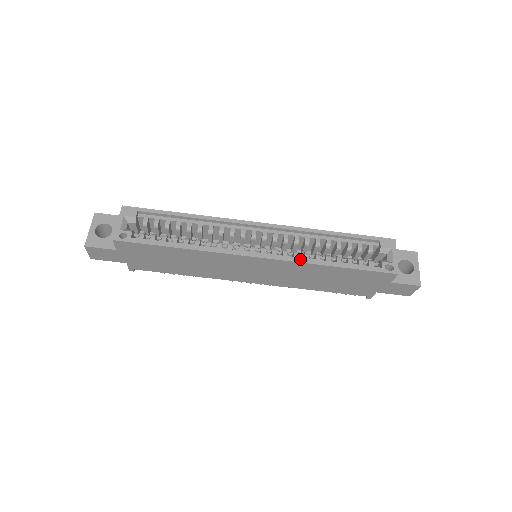
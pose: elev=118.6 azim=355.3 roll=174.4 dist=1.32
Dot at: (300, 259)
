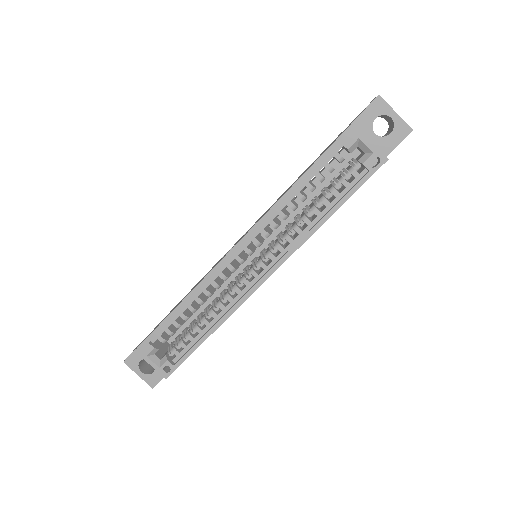
Dot at: (297, 243)
